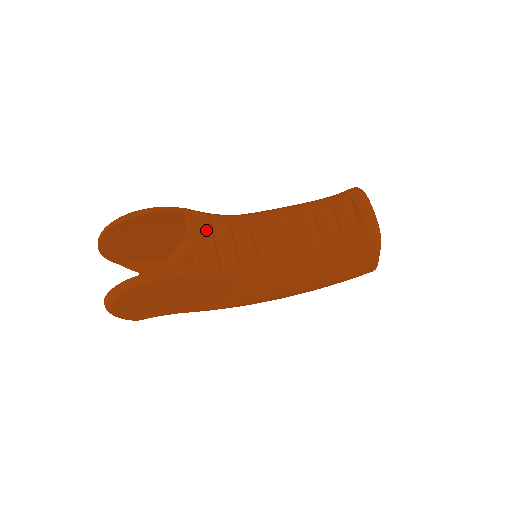
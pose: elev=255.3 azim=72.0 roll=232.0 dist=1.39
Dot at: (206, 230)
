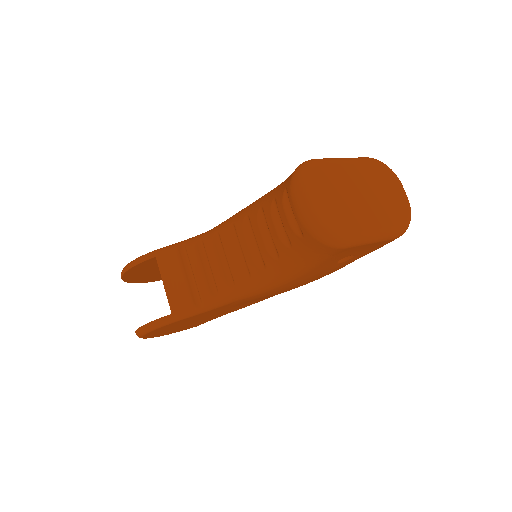
Dot at: (176, 268)
